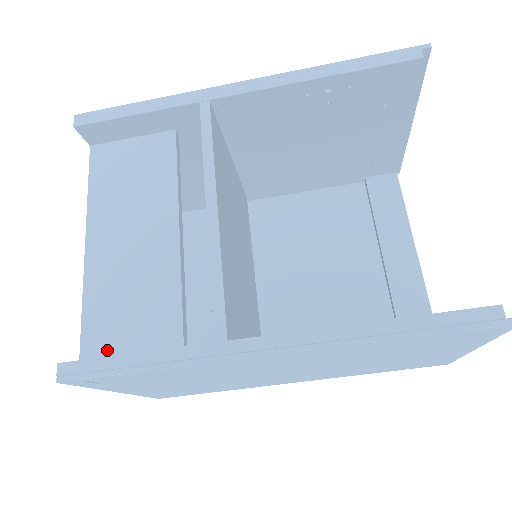
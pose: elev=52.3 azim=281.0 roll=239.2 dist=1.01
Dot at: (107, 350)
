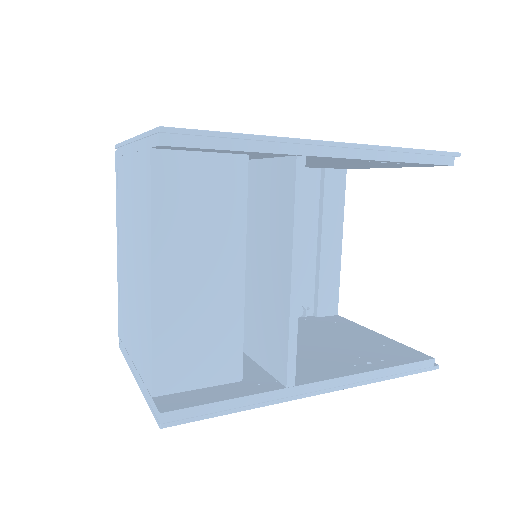
Dot at: (178, 381)
